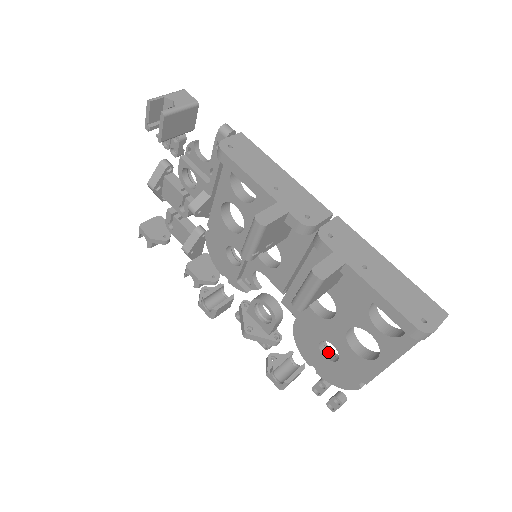
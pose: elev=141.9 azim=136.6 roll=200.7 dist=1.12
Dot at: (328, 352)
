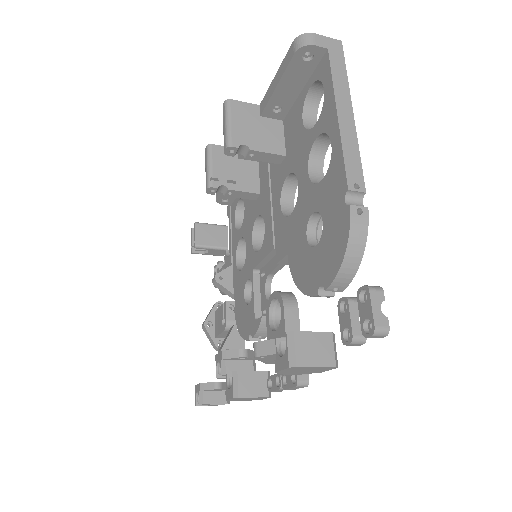
Dot at: occluded
